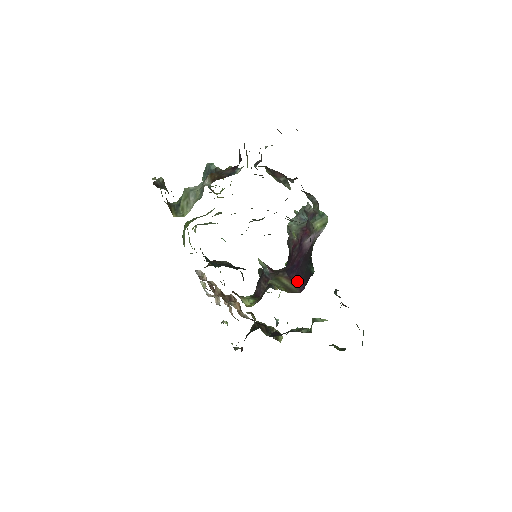
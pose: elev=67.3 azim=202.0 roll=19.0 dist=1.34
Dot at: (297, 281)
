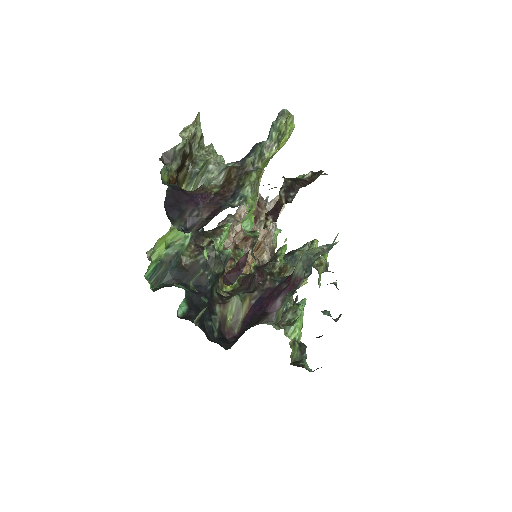
Dot at: (244, 323)
